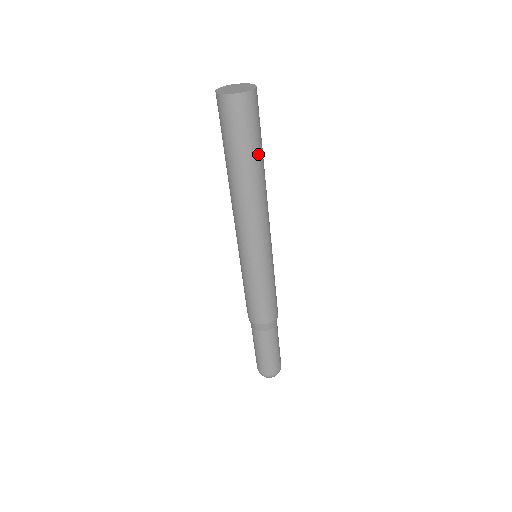
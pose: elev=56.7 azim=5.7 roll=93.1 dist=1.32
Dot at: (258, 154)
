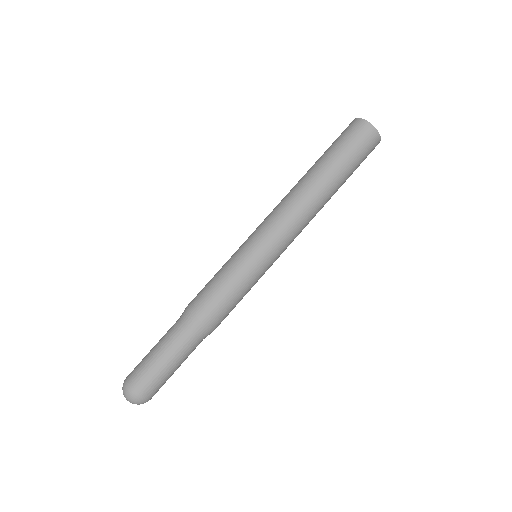
Dot at: (345, 181)
